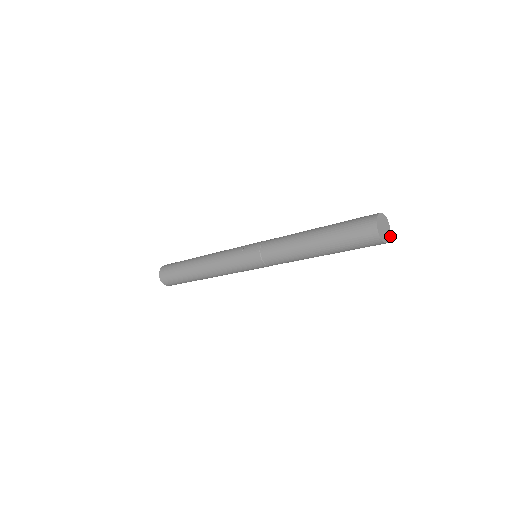
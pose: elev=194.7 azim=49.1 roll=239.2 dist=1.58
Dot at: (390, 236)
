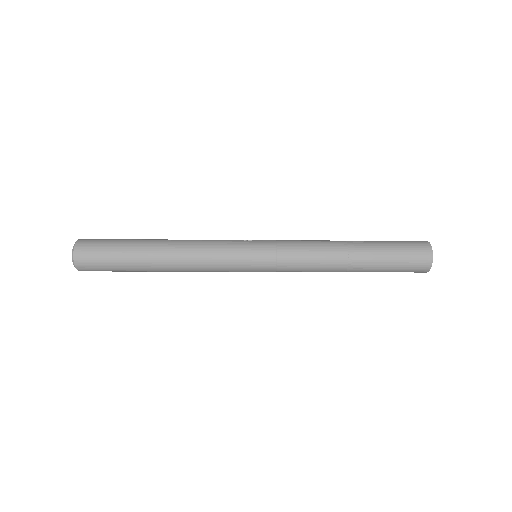
Dot at: occluded
